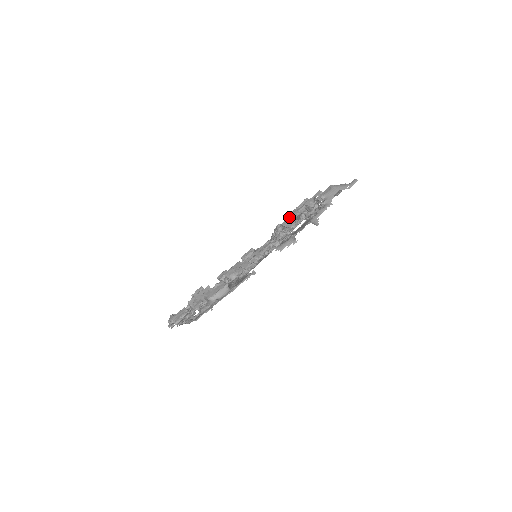
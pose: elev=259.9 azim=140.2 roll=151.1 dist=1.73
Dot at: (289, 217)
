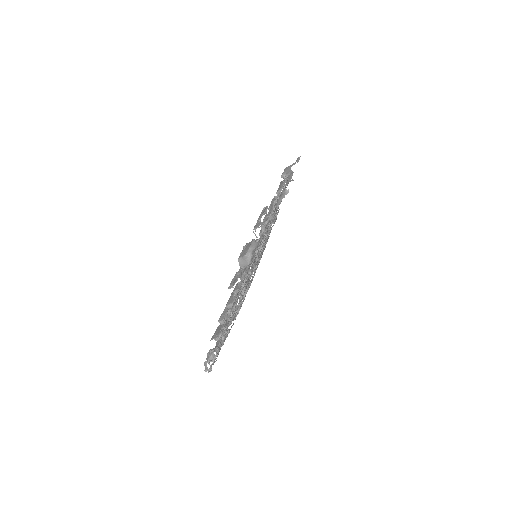
Dot at: occluded
